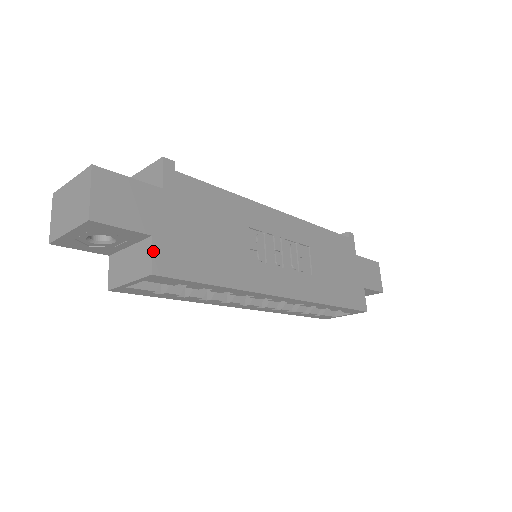
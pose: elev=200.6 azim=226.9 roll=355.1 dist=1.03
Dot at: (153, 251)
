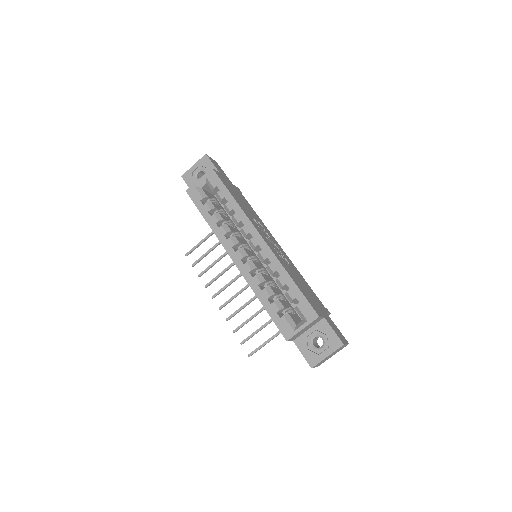
Dot at: (217, 171)
